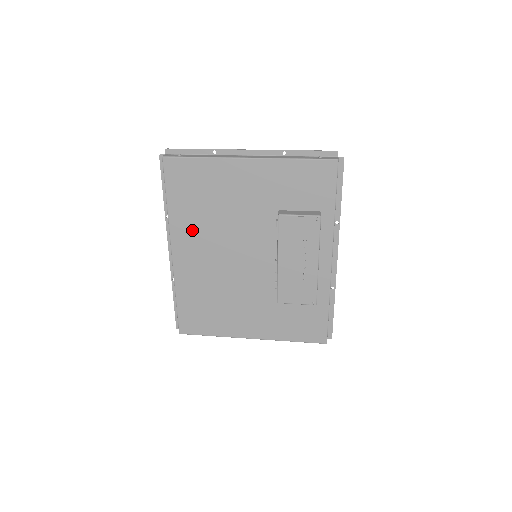
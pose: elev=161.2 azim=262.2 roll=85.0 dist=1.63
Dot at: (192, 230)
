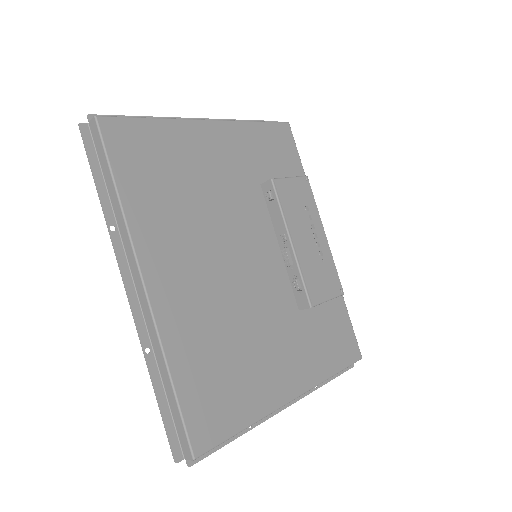
Dot at: (167, 233)
